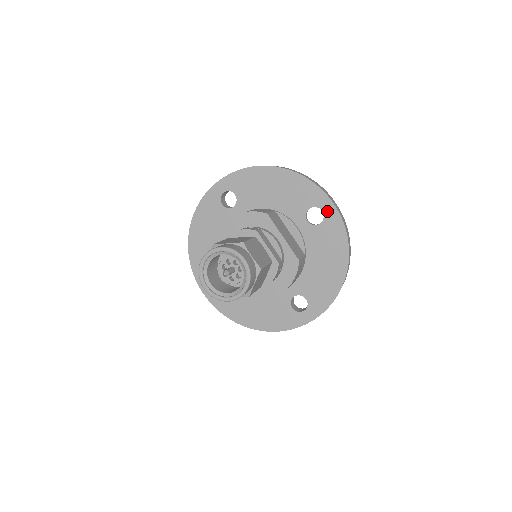
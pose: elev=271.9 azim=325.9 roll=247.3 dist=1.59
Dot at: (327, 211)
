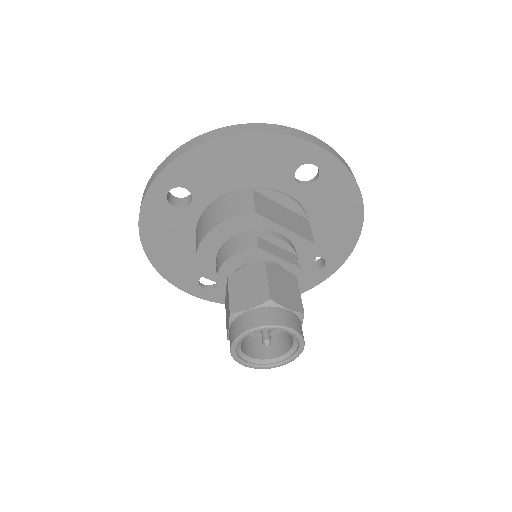
Dot at: (322, 163)
